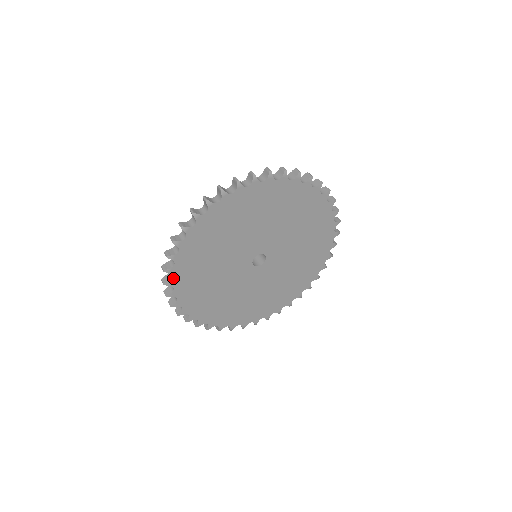
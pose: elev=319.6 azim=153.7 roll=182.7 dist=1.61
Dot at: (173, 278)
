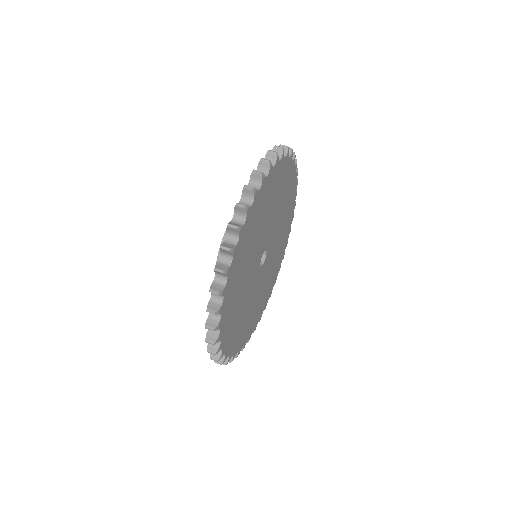
Dot at: (233, 355)
